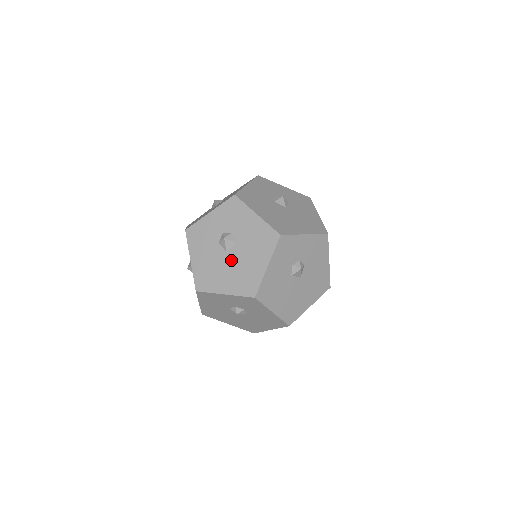
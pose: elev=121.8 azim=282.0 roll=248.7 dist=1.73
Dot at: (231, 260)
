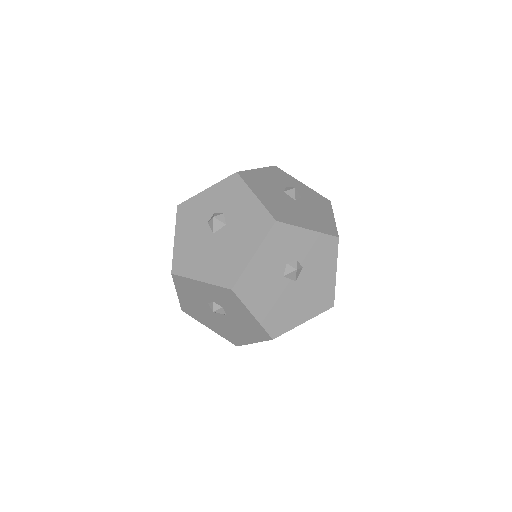
Dot at: (216, 243)
